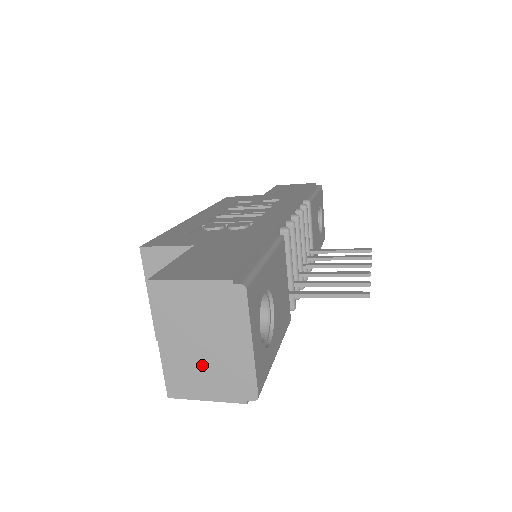
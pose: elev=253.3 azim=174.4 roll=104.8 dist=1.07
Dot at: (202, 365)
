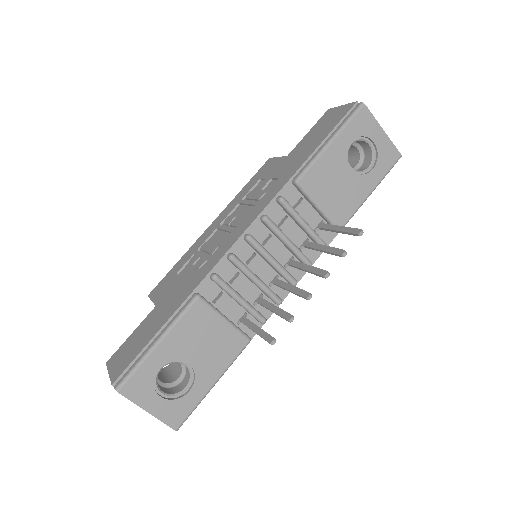
Dot at: occluded
